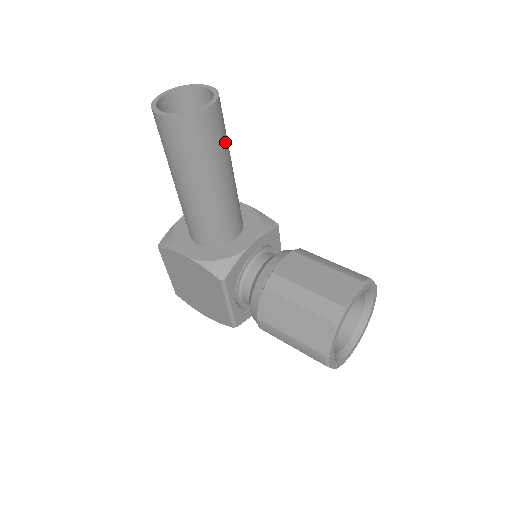
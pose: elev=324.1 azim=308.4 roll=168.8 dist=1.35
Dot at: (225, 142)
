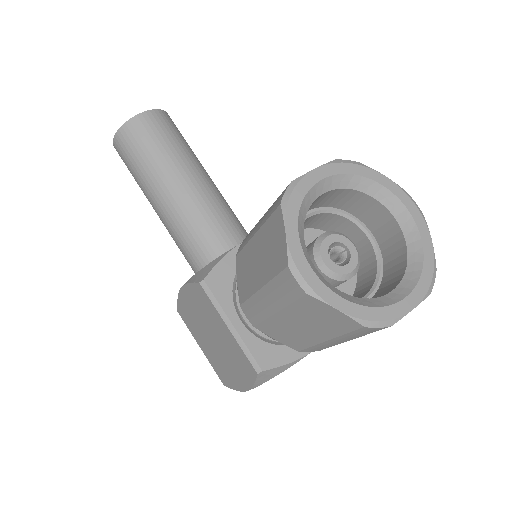
Dot at: (180, 146)
